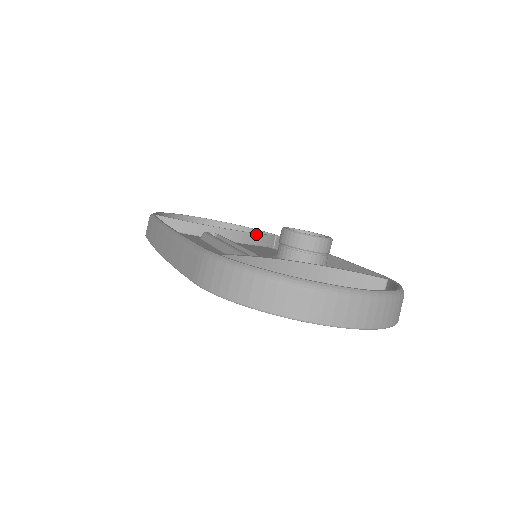
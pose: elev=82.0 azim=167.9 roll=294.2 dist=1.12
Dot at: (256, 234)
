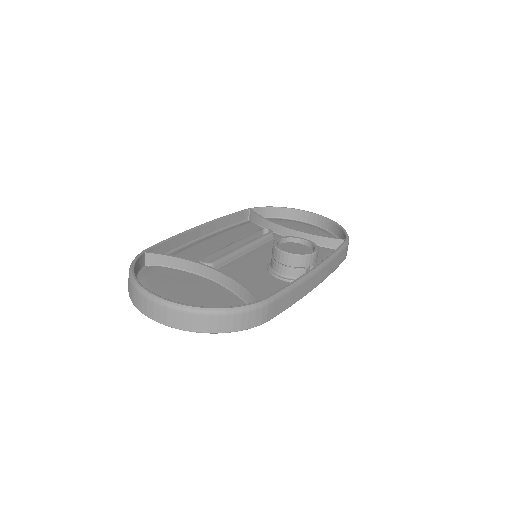
Dot at: (316, 236)
